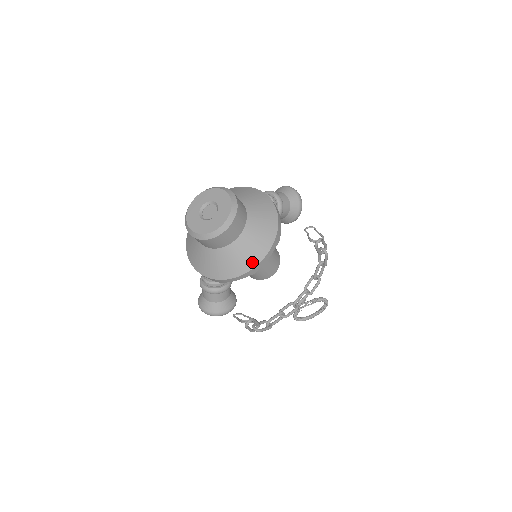
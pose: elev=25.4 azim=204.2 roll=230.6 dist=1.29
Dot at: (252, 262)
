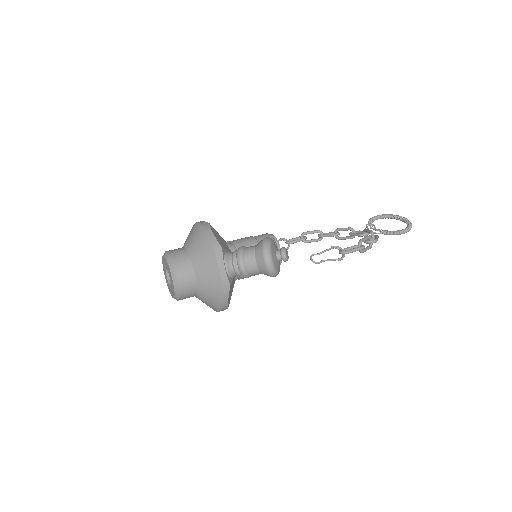
Dot at: occluded
